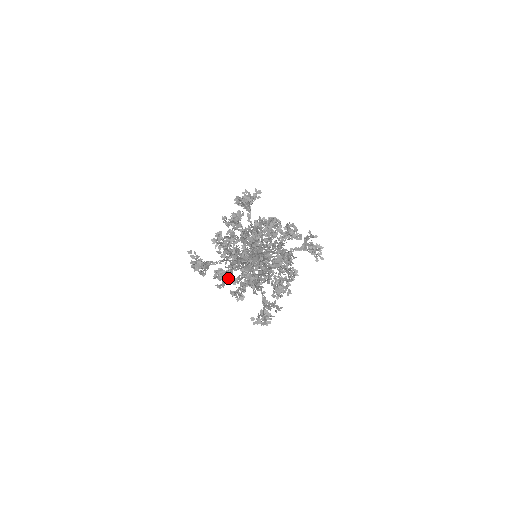
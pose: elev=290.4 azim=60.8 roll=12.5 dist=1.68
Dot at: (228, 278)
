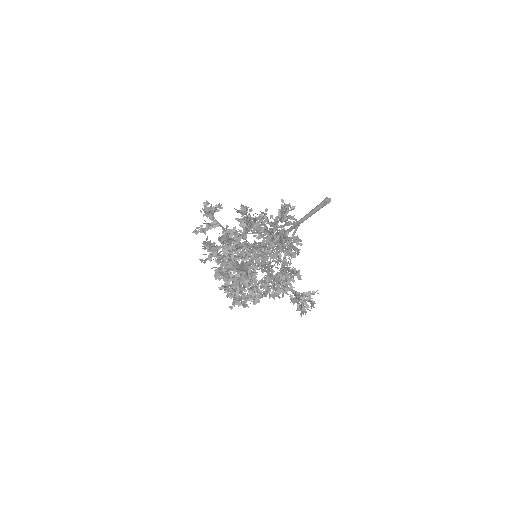
Dot at: occluded
